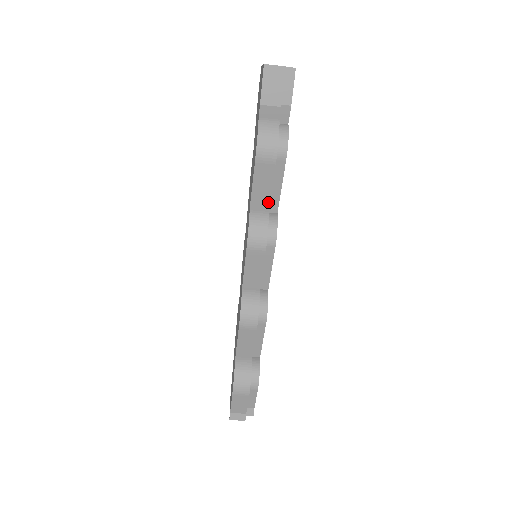
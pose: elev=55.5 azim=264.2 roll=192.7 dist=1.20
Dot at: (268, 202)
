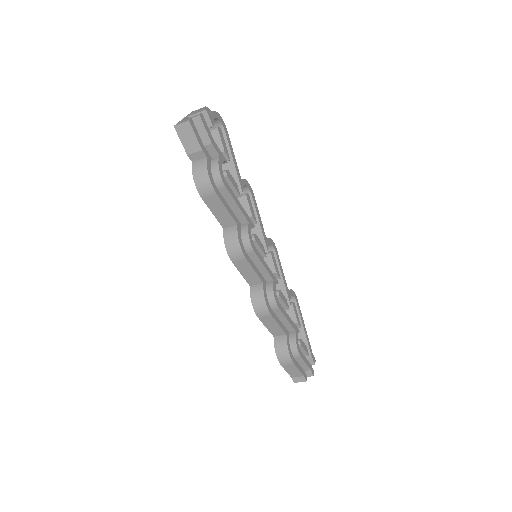
Dot at: (232, 220)
